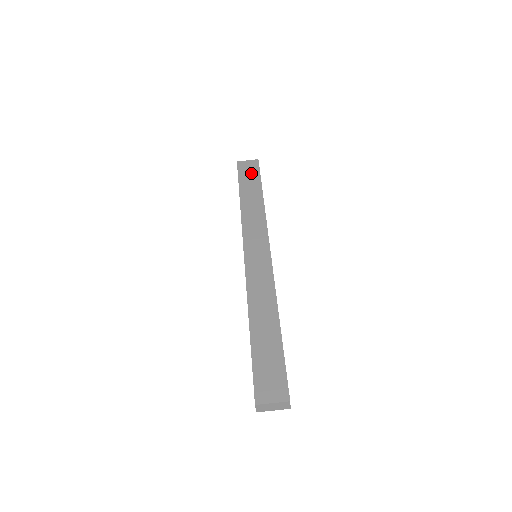
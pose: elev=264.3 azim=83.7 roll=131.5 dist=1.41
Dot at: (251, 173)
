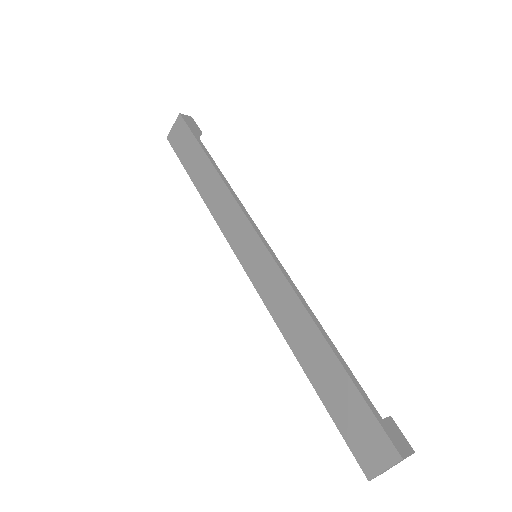
Dot at: (185, 142)
